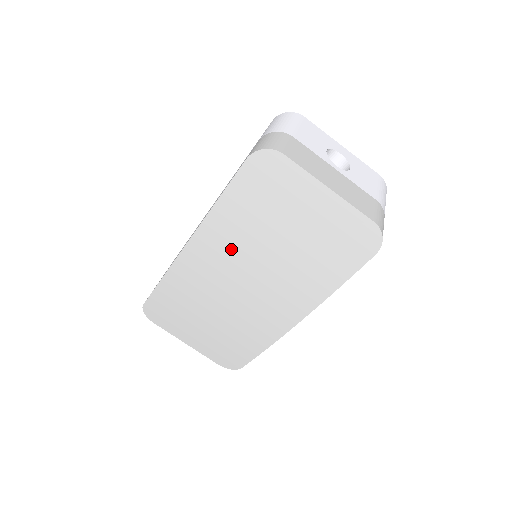
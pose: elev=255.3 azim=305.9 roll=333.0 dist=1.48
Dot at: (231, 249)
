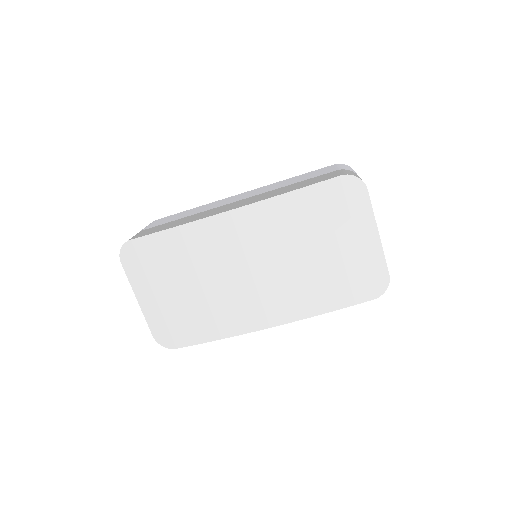
Dot at: (270, 235)
